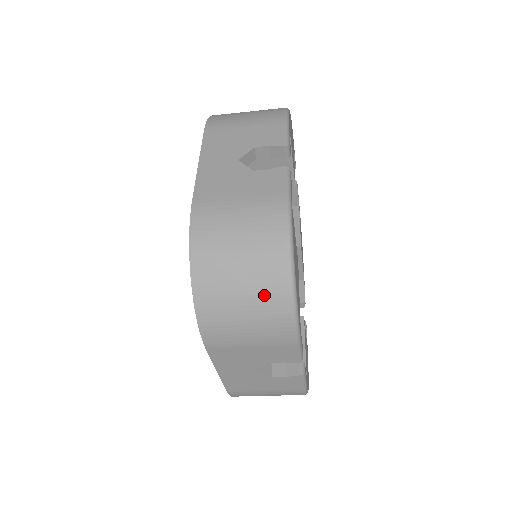
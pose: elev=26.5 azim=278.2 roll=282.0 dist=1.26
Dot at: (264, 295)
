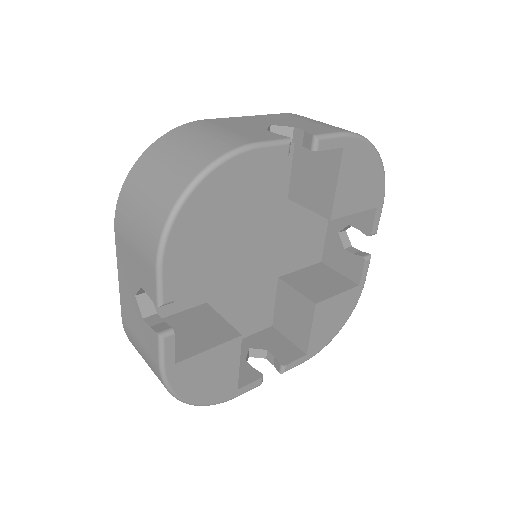
Dot at: occluded
